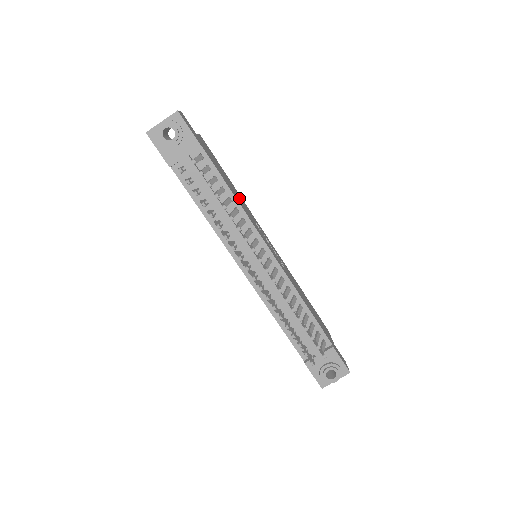
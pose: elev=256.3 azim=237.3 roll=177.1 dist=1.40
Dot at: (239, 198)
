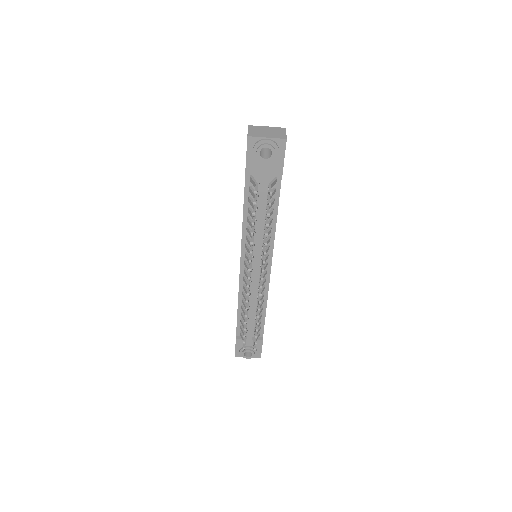
Dot at: occluded
